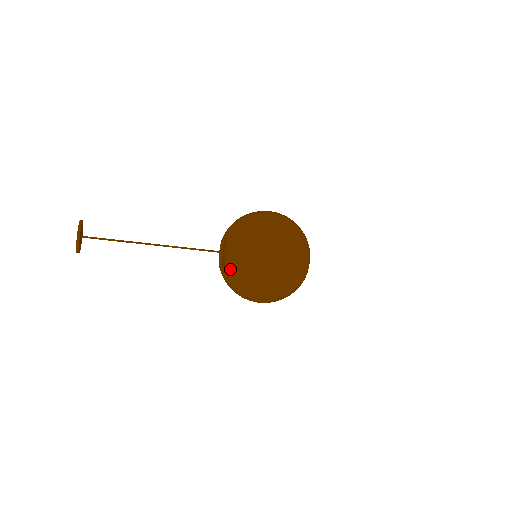
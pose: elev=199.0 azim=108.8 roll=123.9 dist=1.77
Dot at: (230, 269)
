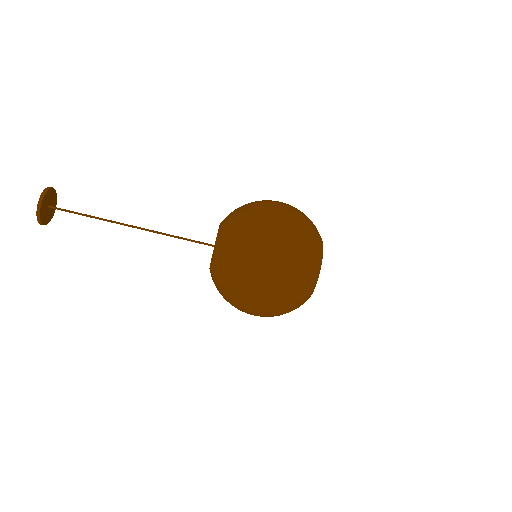
Dot at: (225, 219)
